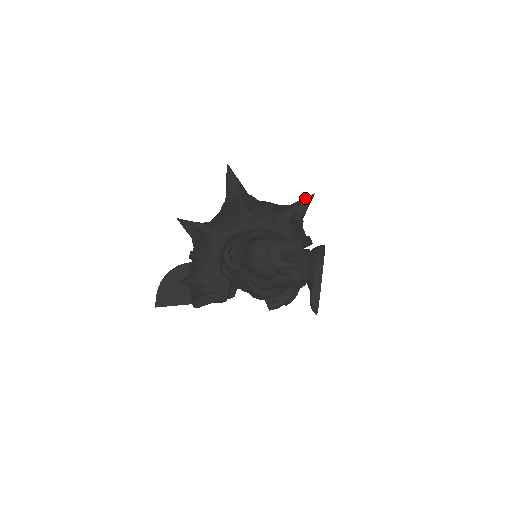
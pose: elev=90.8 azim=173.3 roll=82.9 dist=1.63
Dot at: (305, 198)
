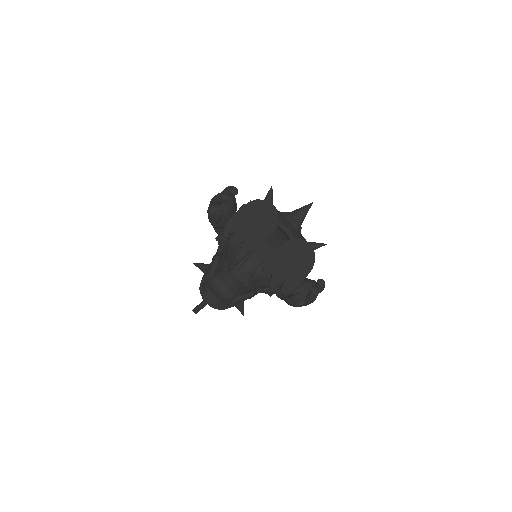
Dot at: occluded
